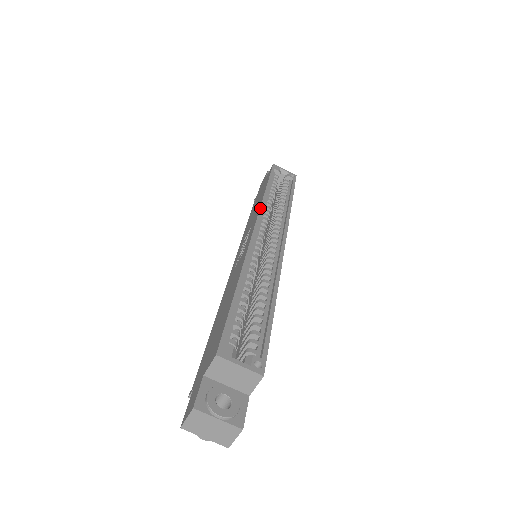
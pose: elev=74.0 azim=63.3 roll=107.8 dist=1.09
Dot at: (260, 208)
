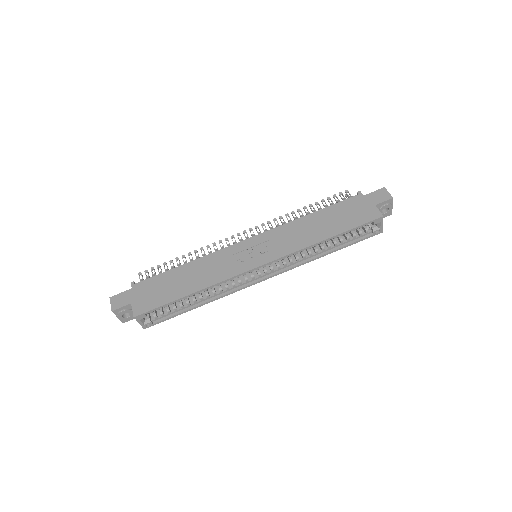
Dot at: (290, 254)
